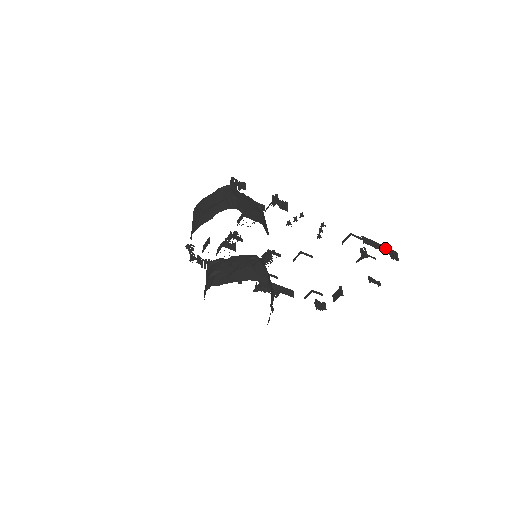
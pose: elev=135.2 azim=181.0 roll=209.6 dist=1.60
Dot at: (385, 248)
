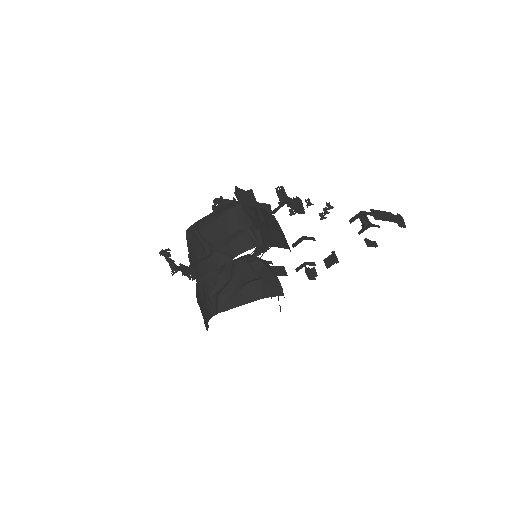
Dot at: (391, 215)
